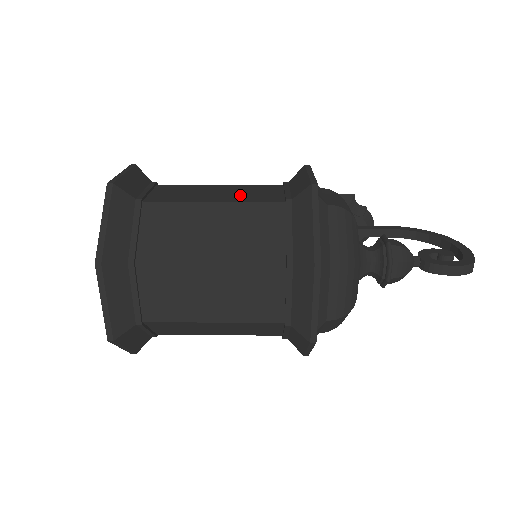
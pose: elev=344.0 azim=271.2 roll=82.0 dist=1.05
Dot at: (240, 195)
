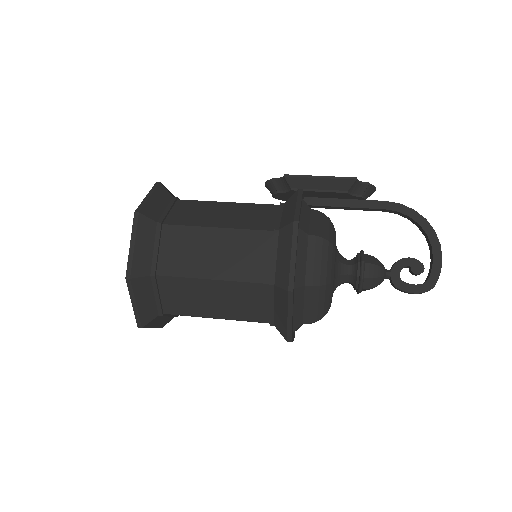
Dot at: (234, 263)
